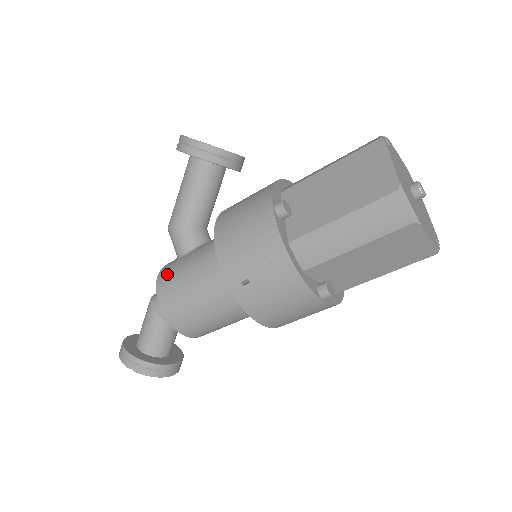
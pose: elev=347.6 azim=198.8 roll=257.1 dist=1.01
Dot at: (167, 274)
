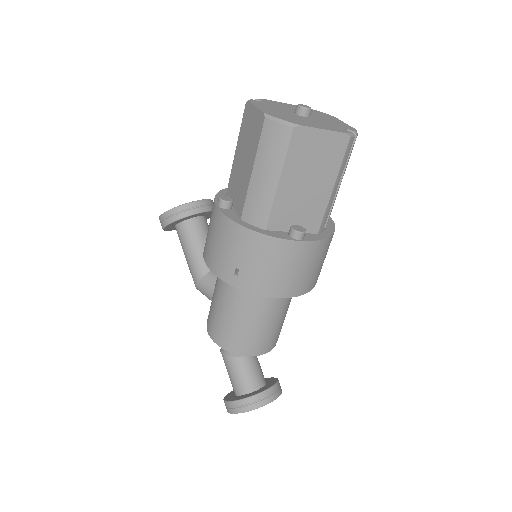
Dot at: (208, 318)
